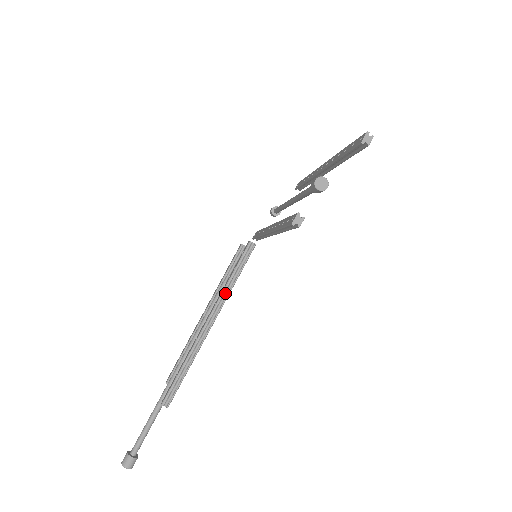
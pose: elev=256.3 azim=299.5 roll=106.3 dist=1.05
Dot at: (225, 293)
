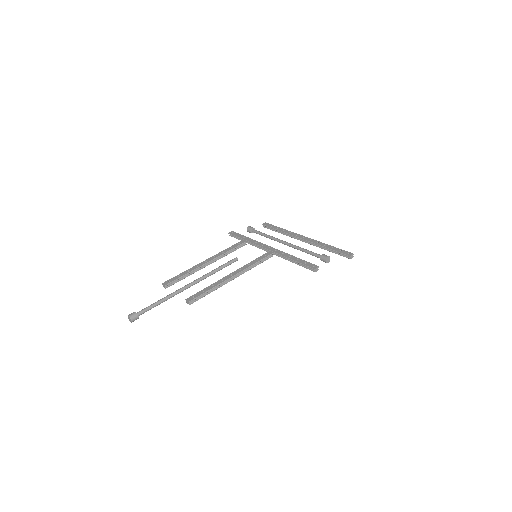
Dot at: (248, 268)
